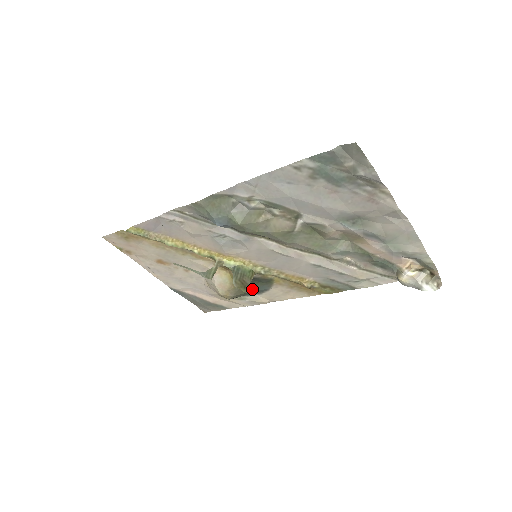
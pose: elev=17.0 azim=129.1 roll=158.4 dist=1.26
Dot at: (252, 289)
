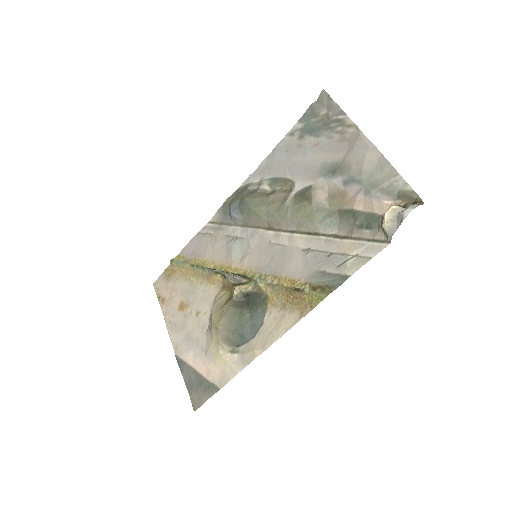
Dot at: (245, 316)
